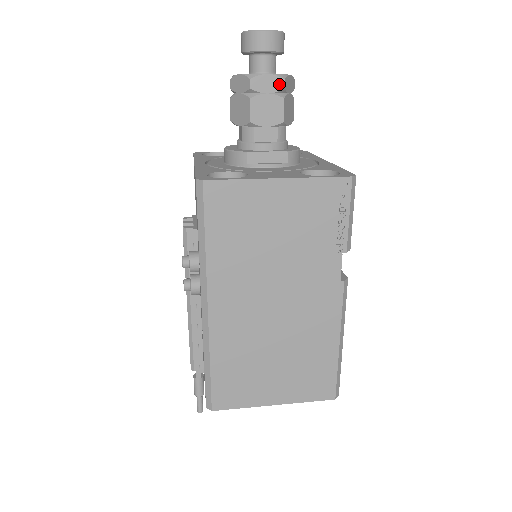
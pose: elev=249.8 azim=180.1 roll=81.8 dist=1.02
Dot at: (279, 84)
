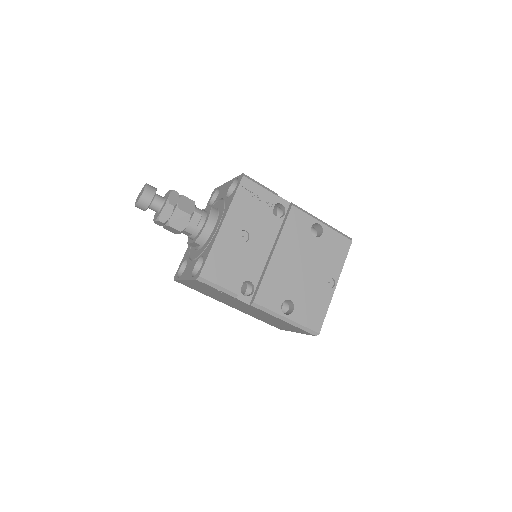
Dot at: (161, 222)
